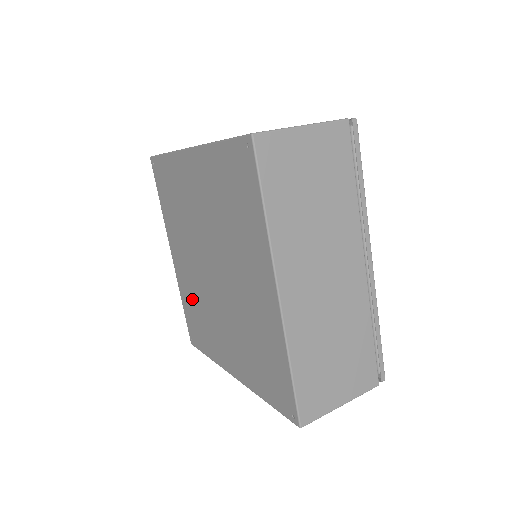
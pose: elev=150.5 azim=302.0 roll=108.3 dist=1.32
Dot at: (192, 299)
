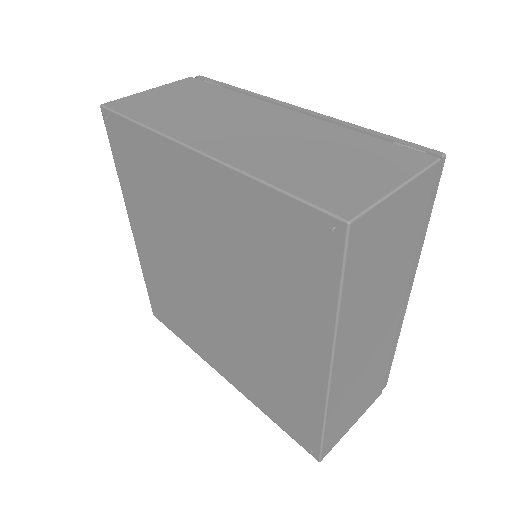
Dot at: (164, 286)
